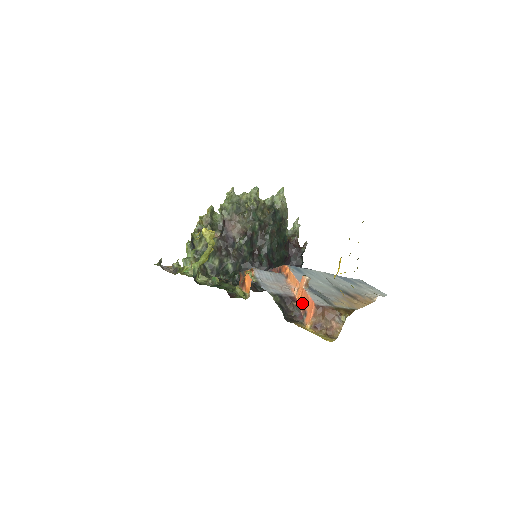
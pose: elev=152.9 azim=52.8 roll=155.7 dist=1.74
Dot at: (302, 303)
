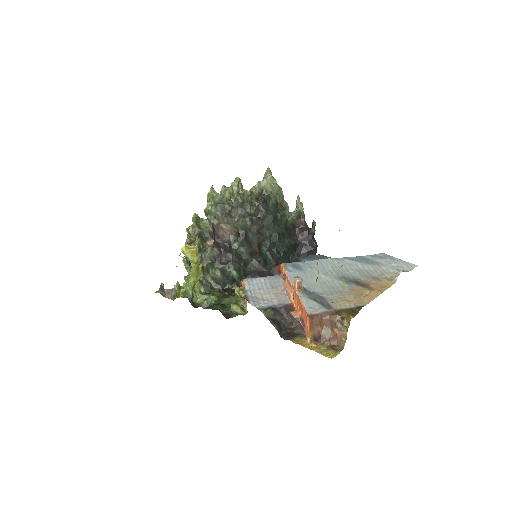
Dot at: (299, 311)
